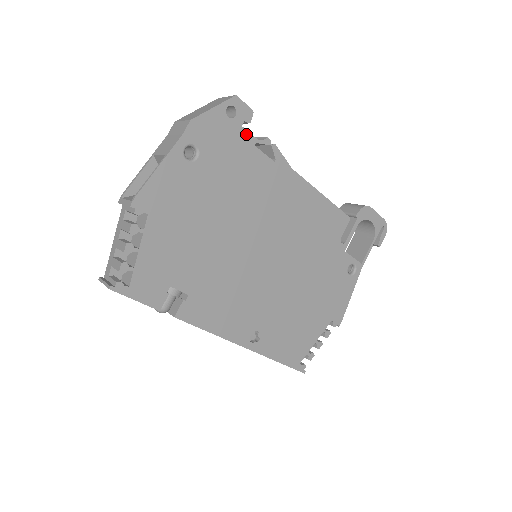
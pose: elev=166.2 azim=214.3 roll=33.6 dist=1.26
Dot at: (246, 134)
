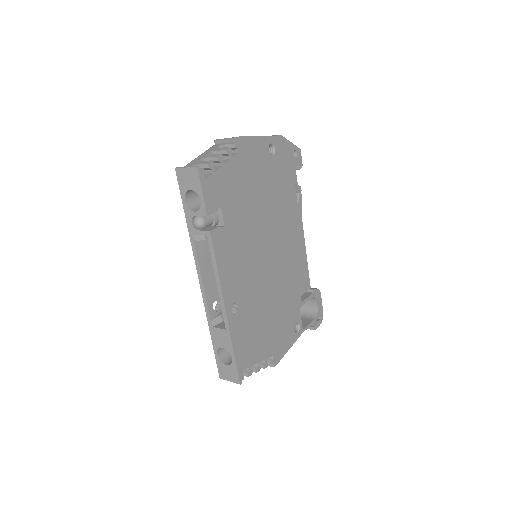
Dot at: (295, 173)
